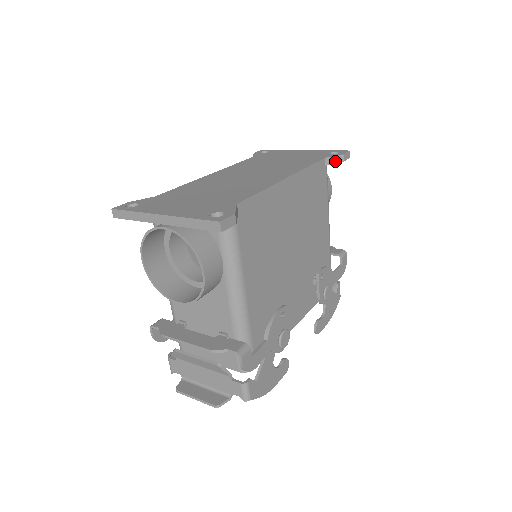
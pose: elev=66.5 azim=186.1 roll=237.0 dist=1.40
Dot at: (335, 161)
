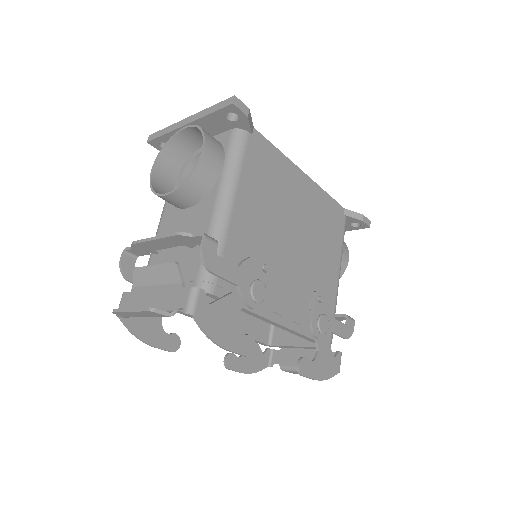
Dot at: (354, 216)
